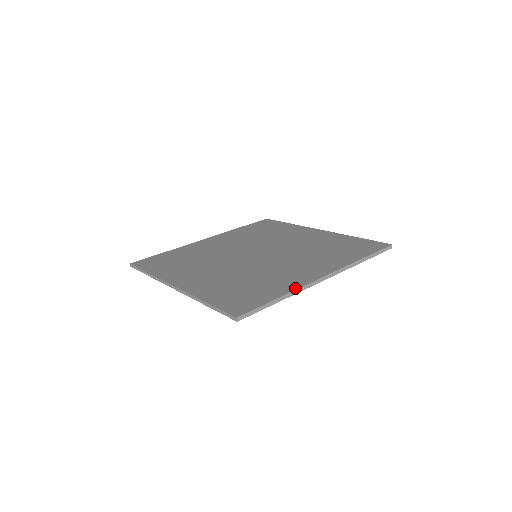
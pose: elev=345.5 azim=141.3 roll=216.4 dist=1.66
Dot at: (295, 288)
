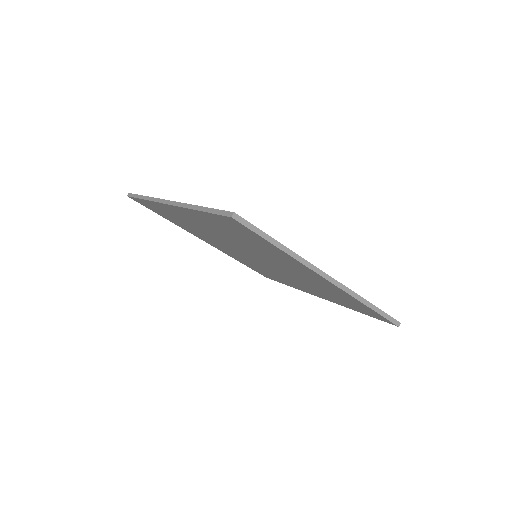
Dot at: (300, 256)
